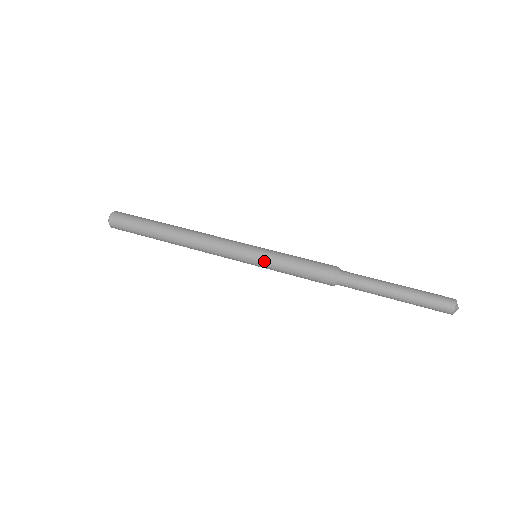
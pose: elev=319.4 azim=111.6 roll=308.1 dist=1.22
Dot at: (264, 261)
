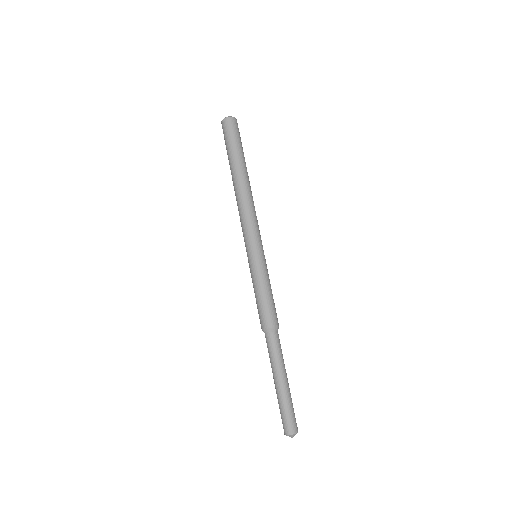
Dot at: (250, 268)
